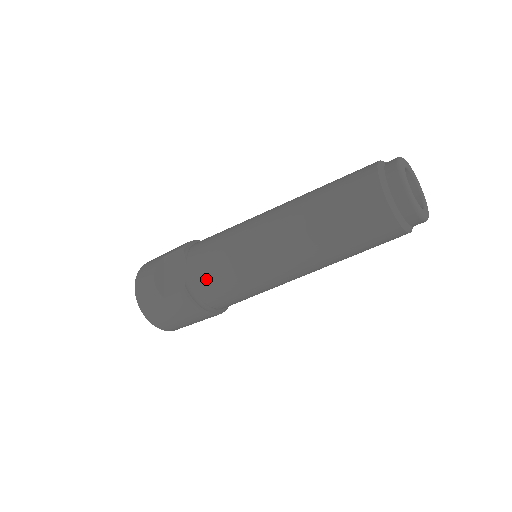
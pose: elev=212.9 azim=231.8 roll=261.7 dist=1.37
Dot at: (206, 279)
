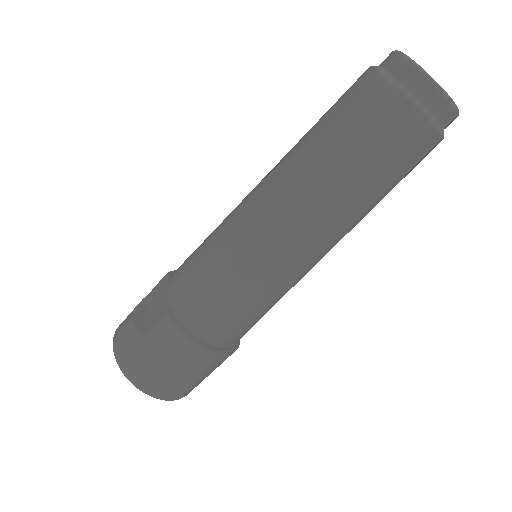
Dot at: (192, 290)
